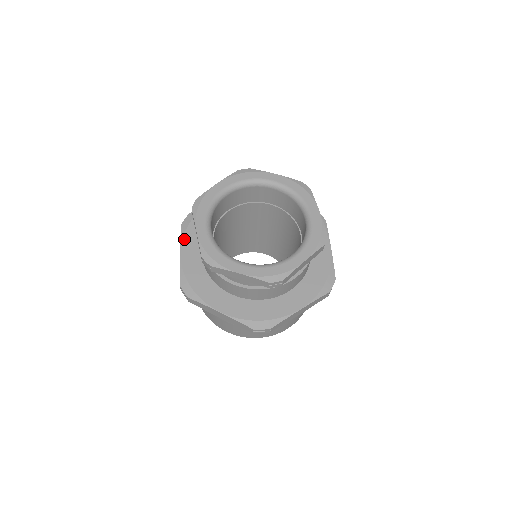
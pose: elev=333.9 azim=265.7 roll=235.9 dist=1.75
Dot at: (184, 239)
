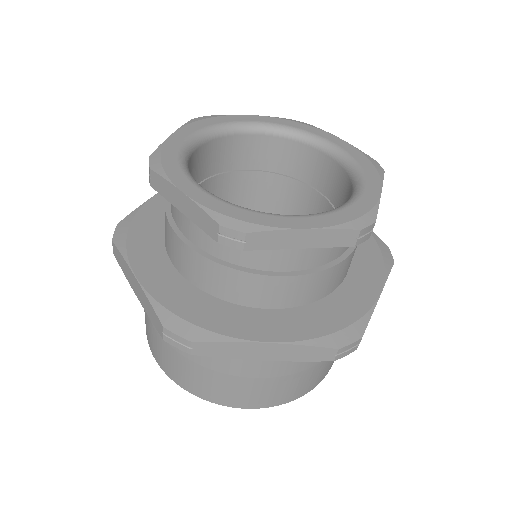
Dot at: (131, 257)
